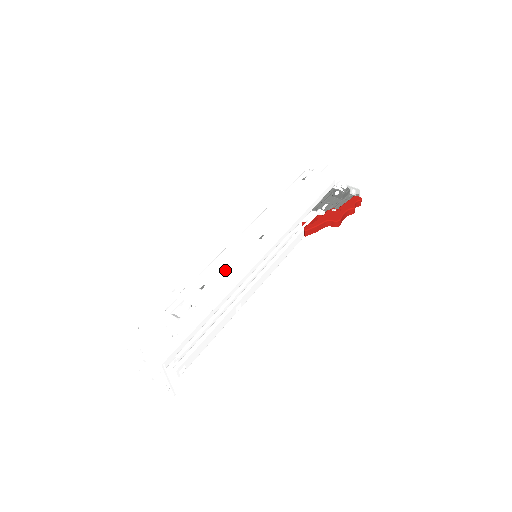
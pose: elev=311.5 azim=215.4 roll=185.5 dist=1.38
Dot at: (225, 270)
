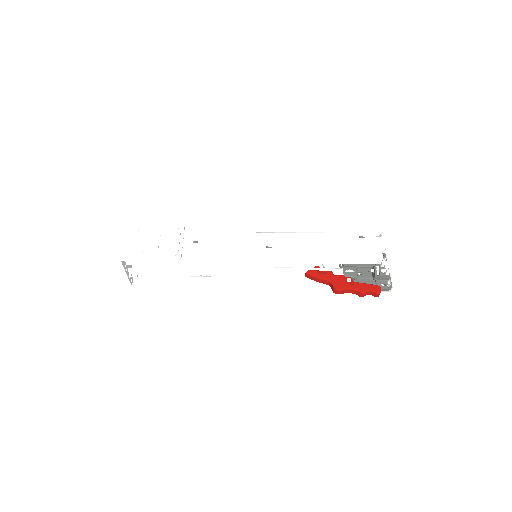
Dot at: (219, 245)
